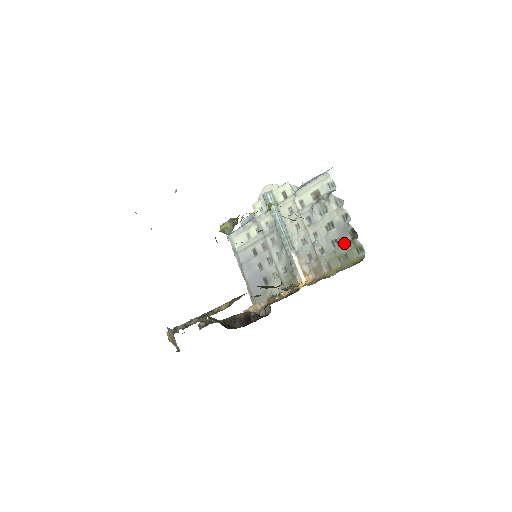
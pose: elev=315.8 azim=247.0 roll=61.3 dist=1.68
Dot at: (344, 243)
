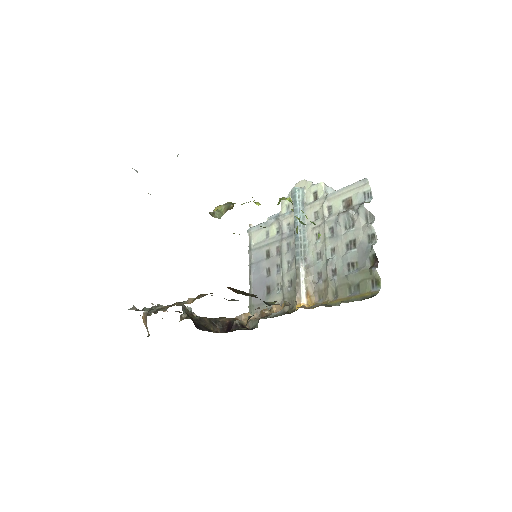
Dot at: (360, 269)
